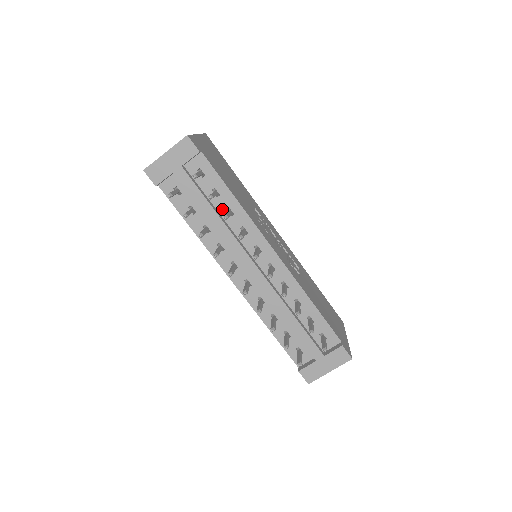
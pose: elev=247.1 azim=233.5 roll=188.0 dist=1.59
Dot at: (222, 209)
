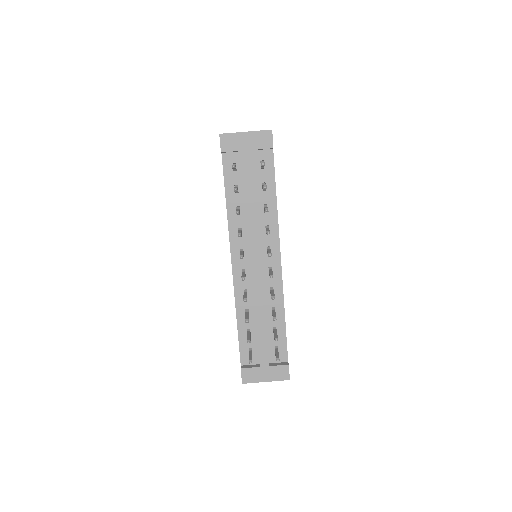
Dot at: (261, 202)
